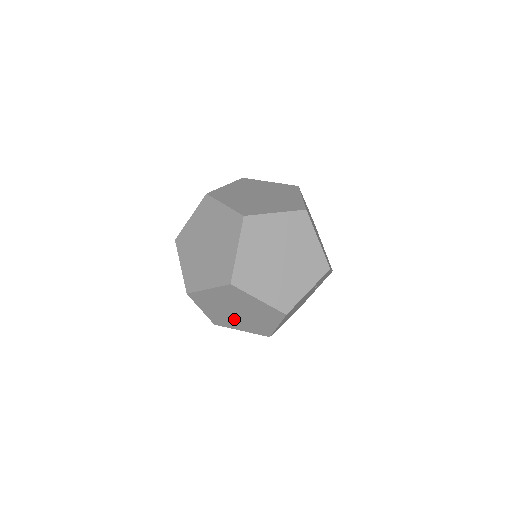
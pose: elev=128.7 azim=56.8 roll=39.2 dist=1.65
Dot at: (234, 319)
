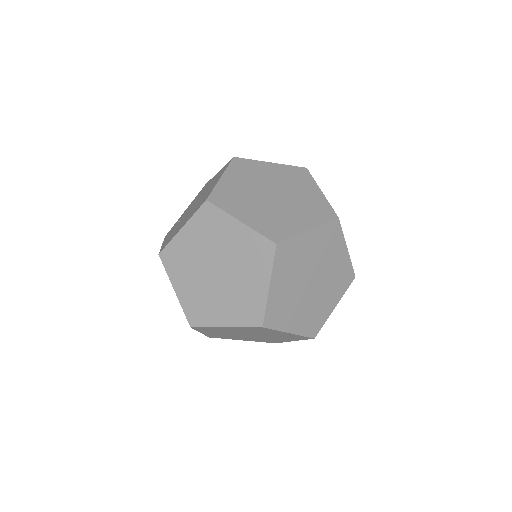
Dot at: (241, 337)
